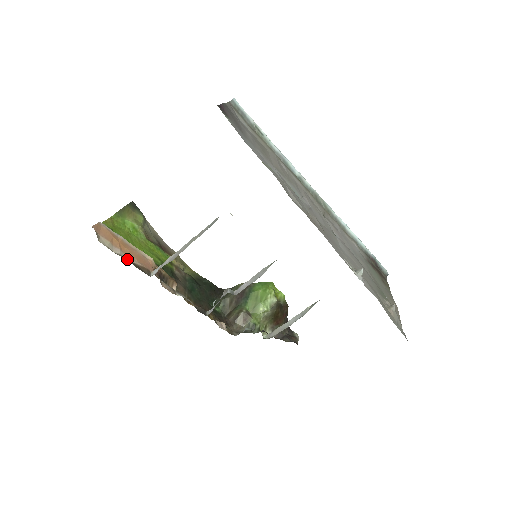
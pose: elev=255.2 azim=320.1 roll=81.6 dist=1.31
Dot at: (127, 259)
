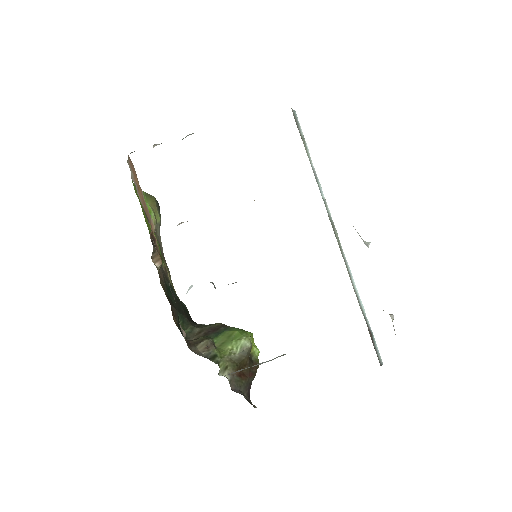
Dot at: (138, 194)
